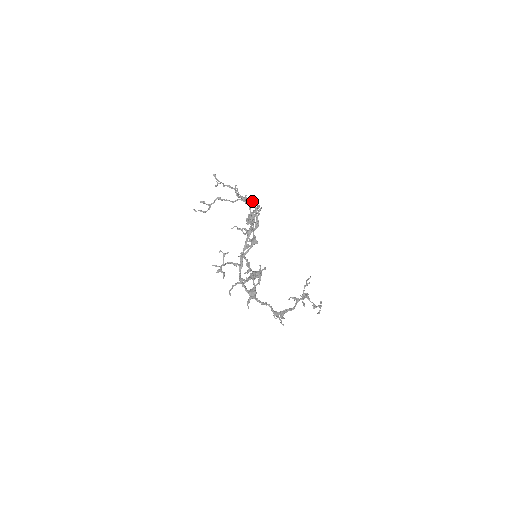
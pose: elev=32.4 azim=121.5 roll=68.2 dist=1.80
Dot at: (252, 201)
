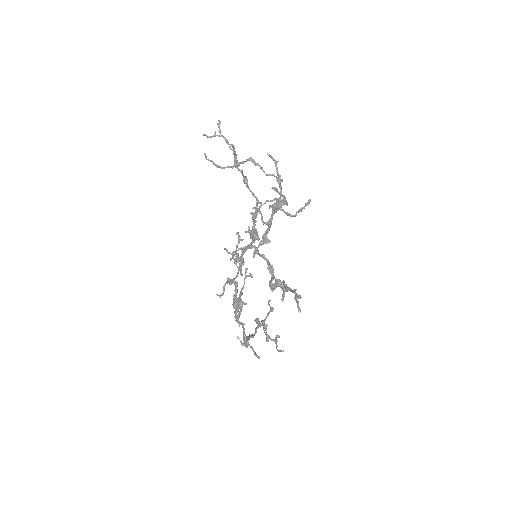
Dot at: (247, 180)
